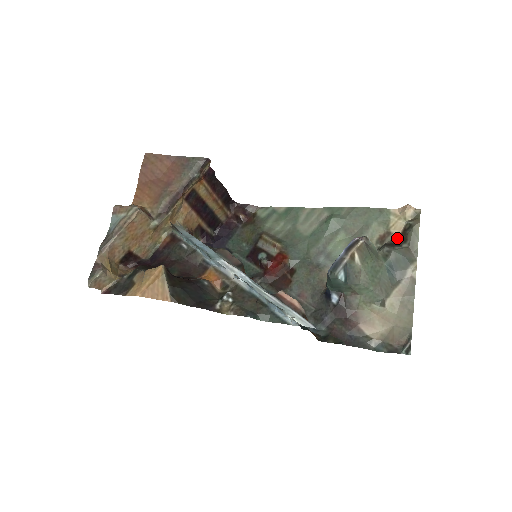
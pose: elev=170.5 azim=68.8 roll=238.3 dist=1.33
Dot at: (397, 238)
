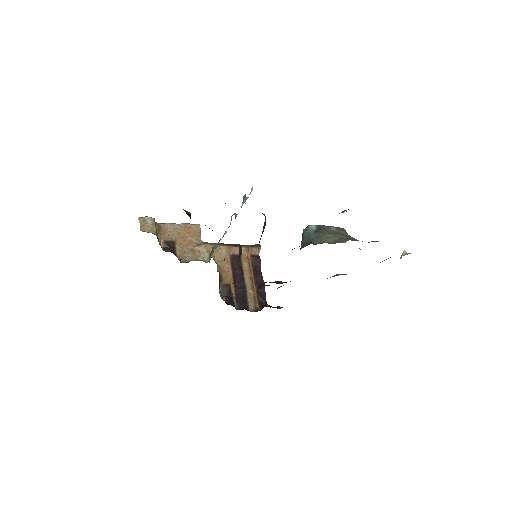
Dot at: occluded
